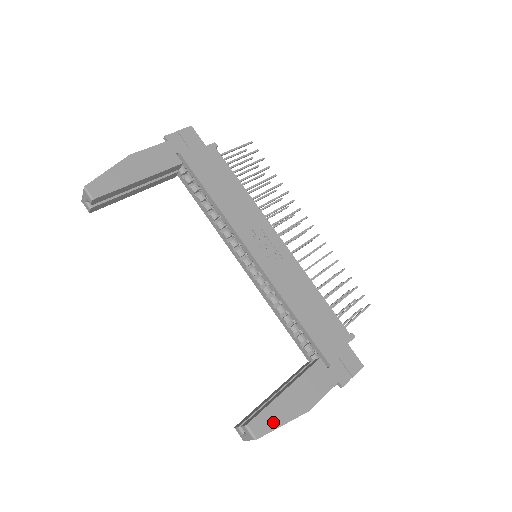
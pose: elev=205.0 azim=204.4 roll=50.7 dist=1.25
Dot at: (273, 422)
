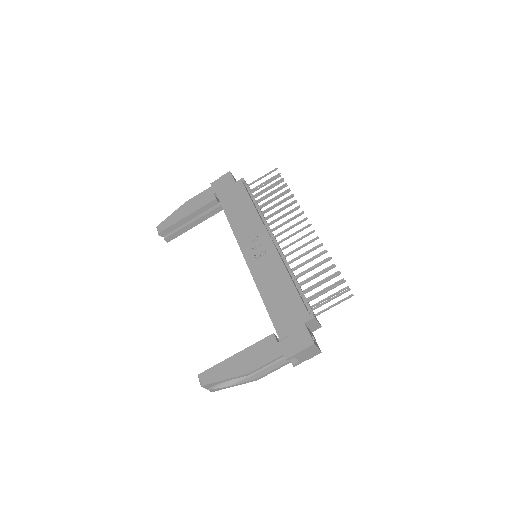
Dot at: (217, 376)
